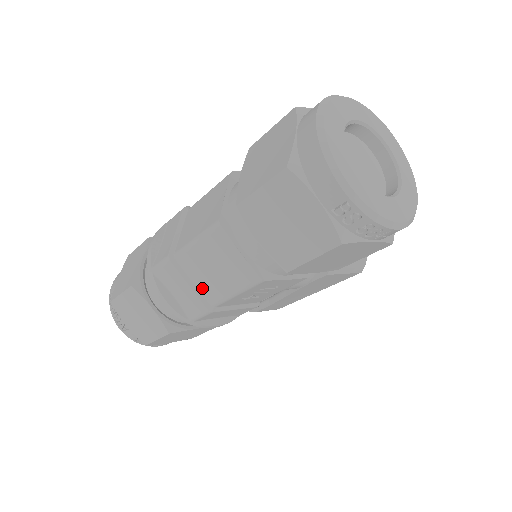
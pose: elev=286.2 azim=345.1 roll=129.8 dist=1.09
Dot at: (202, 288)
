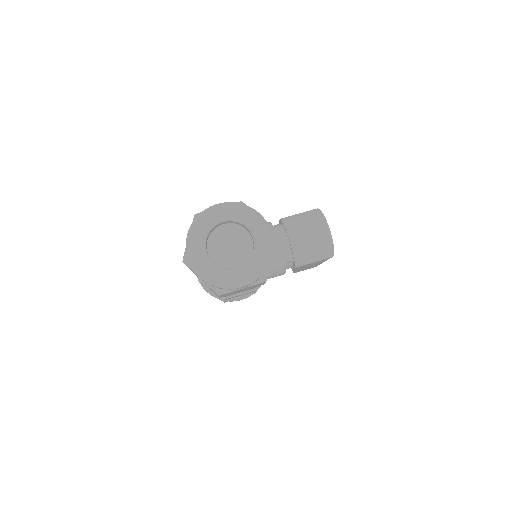
Dot at: occluded
